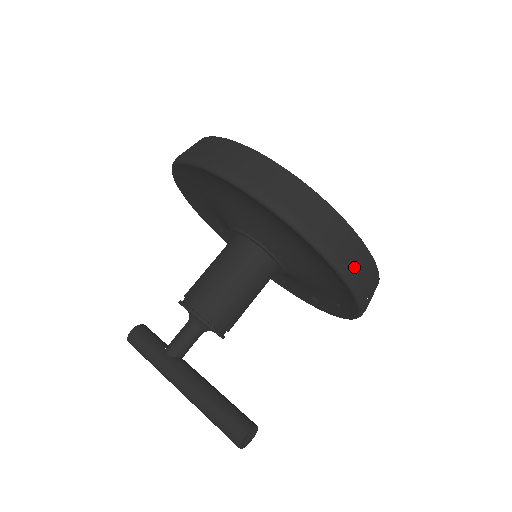
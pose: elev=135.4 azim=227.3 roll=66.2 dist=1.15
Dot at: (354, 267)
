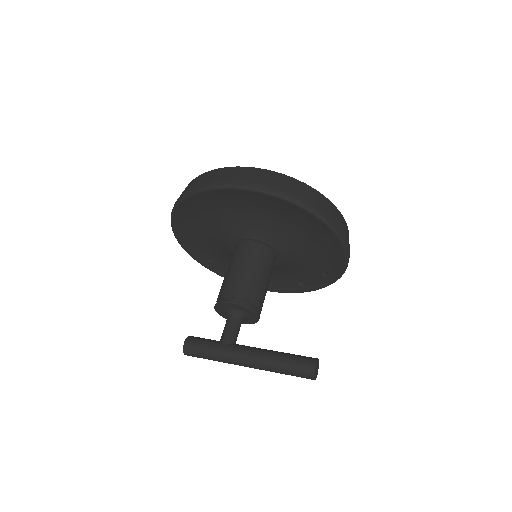
Dot at: (338, 224)
